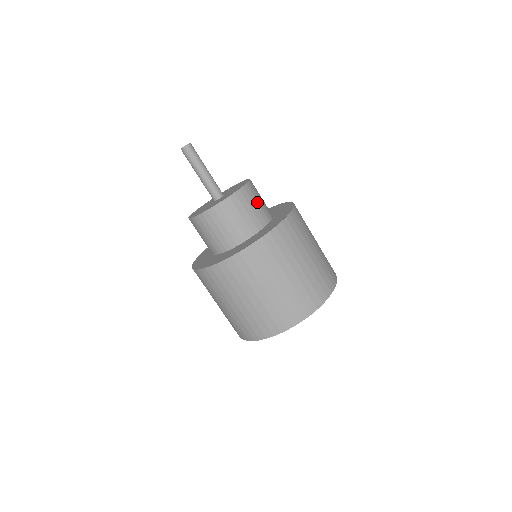
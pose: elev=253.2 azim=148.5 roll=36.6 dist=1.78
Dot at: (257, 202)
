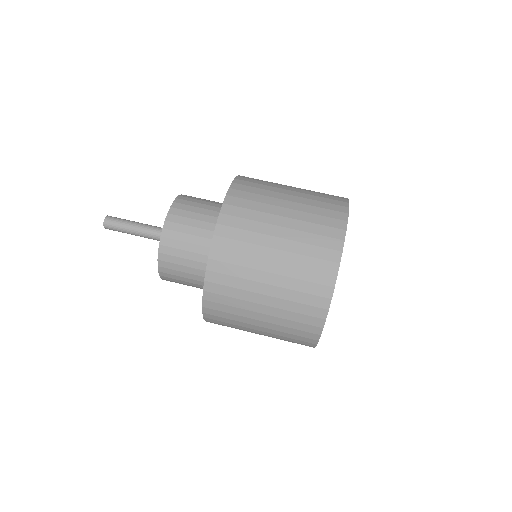
Dot at: occluded
